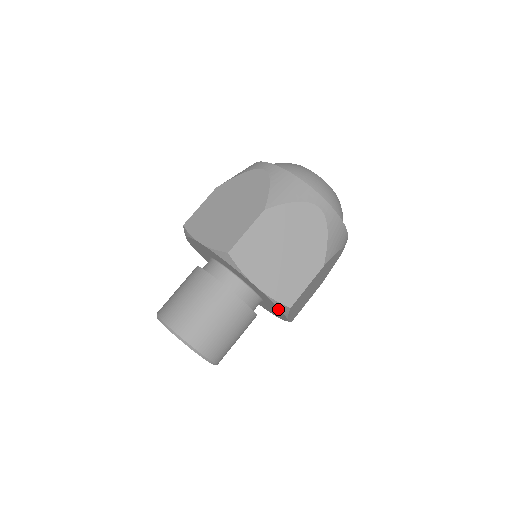
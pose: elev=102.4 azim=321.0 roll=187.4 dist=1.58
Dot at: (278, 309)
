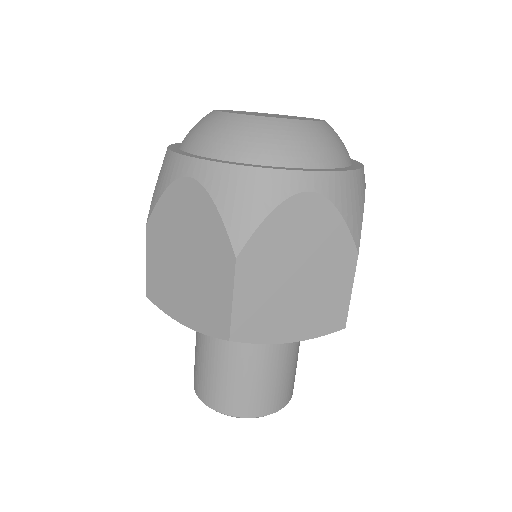
Dot at: occluded
